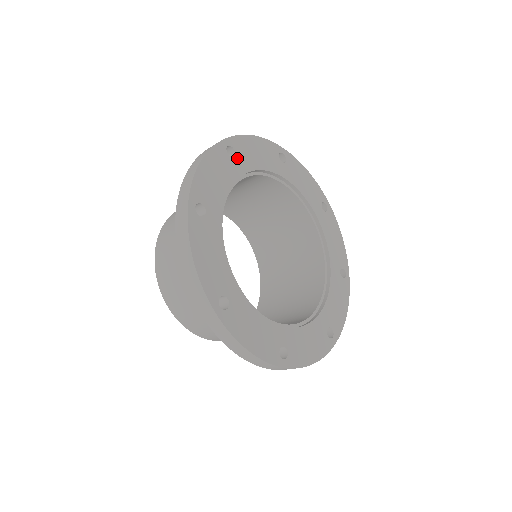
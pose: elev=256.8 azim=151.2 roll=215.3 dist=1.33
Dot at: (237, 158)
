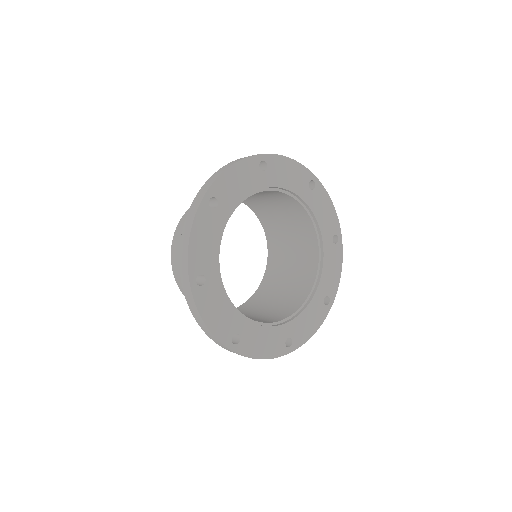
Dot at: (220, 205)
